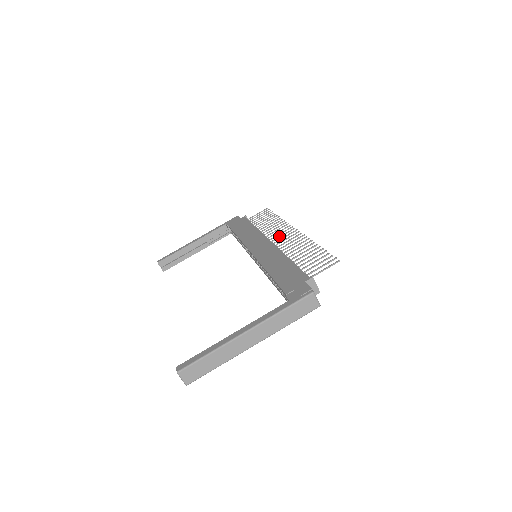
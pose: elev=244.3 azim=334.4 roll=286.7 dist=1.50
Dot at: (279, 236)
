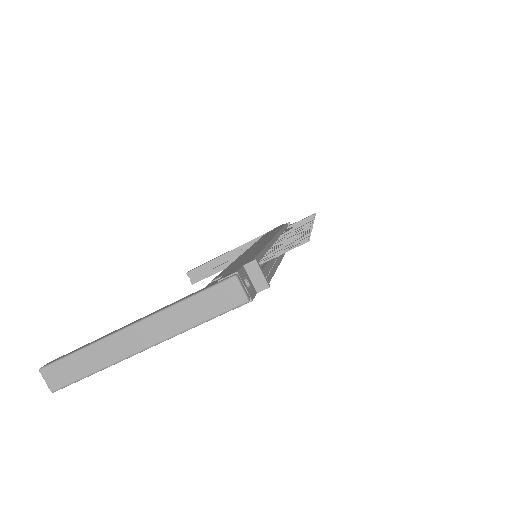
Dot at: (290, 232)
